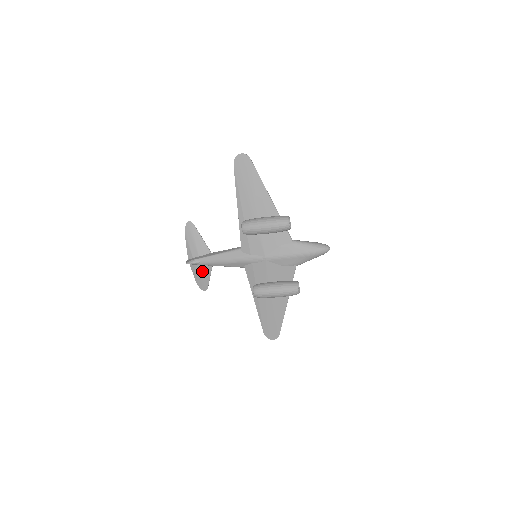
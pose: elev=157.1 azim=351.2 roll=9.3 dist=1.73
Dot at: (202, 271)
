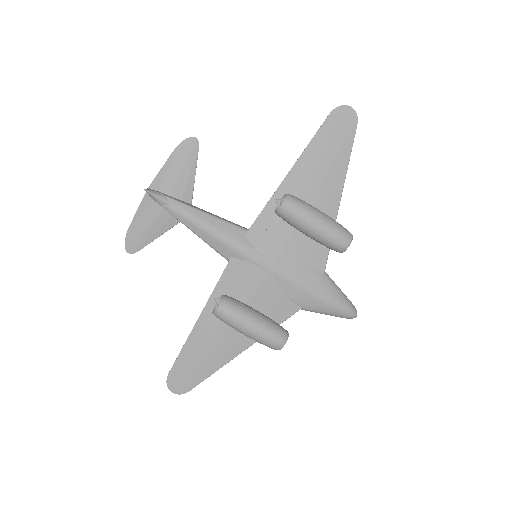
Dot at: (154, 221)
